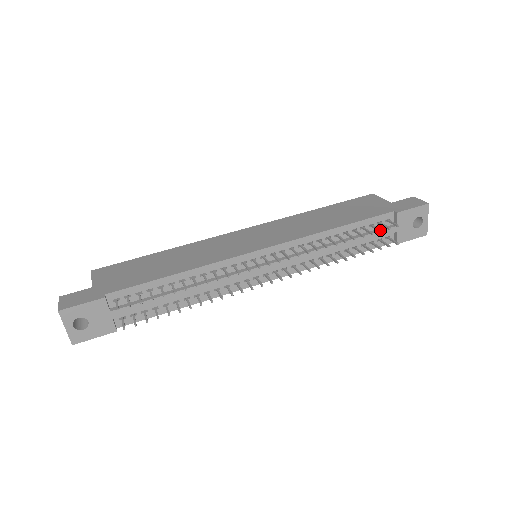
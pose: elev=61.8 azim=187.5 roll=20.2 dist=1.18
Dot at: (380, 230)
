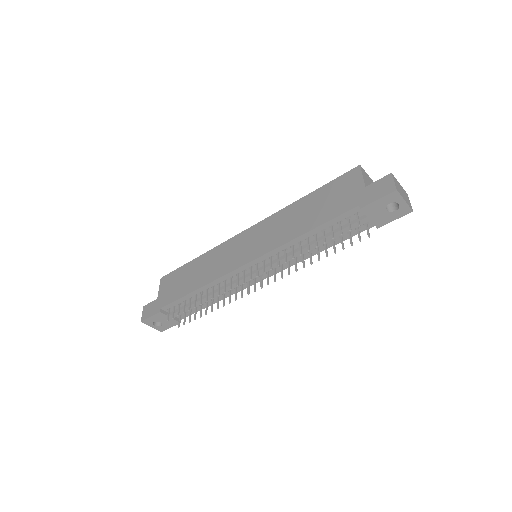
Dot at: occluded
